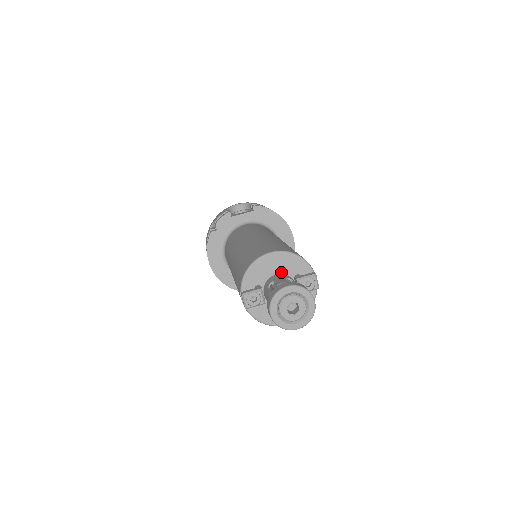
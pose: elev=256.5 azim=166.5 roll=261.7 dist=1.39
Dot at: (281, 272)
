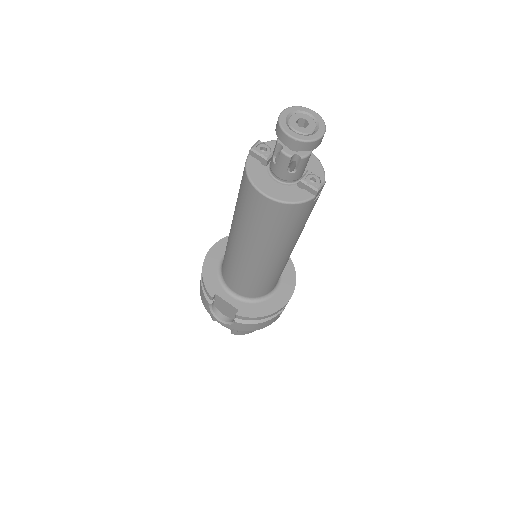
Dot at: occluded
